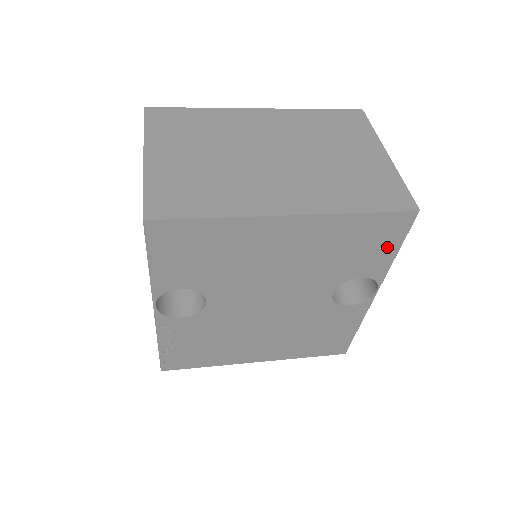
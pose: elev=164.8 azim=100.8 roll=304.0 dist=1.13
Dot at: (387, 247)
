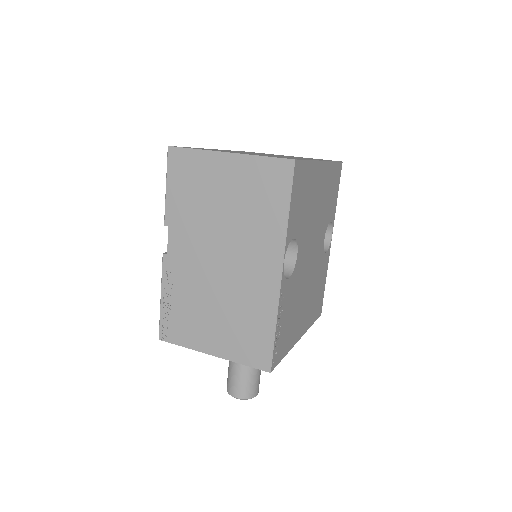
Dot at: (336, 192)
